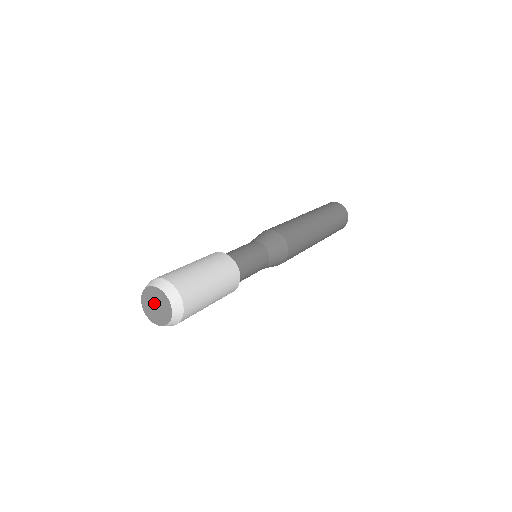
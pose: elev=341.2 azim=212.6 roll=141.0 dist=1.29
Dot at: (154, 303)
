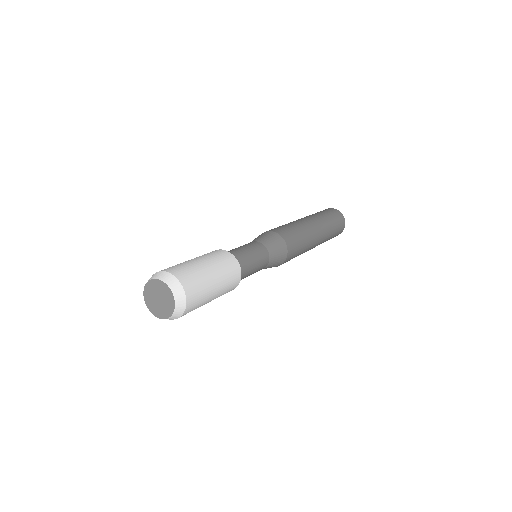
Dot at: (159, 296)
